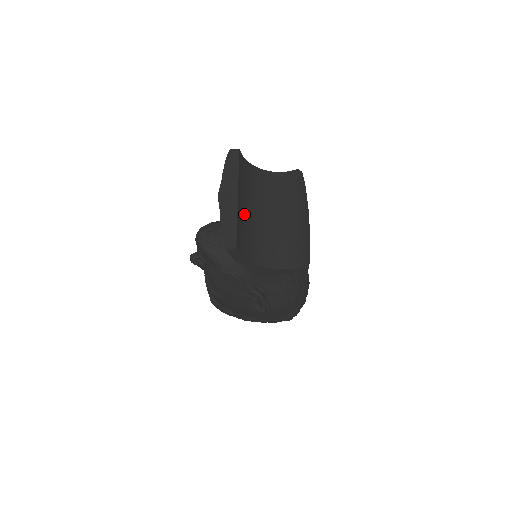
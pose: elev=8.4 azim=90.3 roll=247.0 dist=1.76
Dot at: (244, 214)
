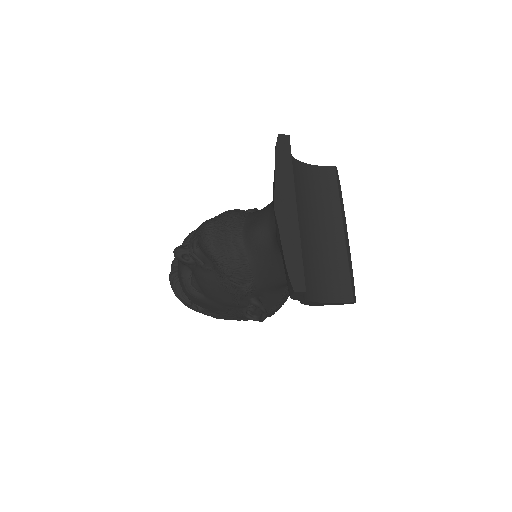
Dot at: occluded
